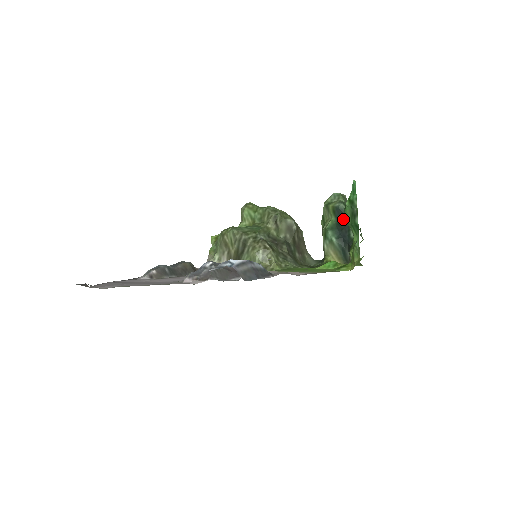
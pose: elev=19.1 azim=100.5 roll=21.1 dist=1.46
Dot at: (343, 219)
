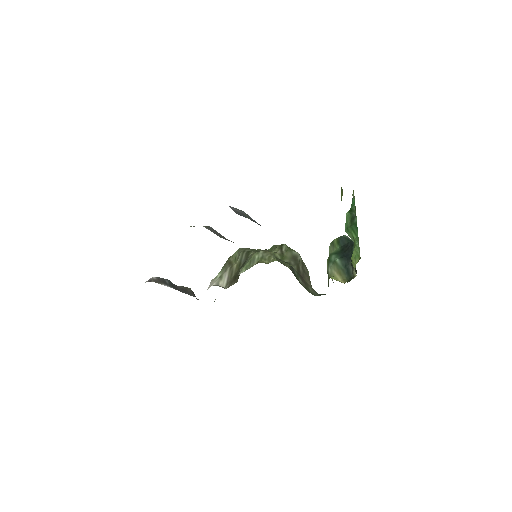
Dot at: (347, 244)
